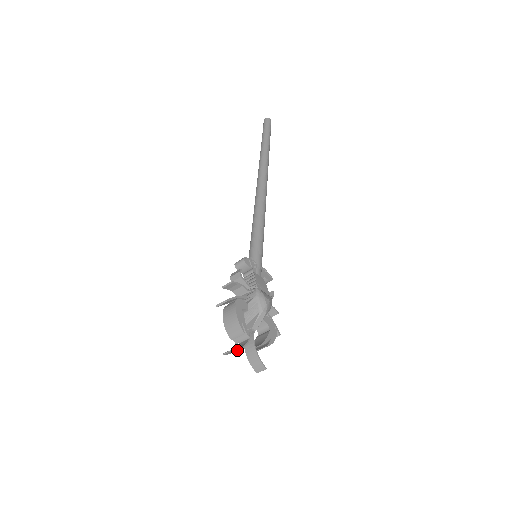
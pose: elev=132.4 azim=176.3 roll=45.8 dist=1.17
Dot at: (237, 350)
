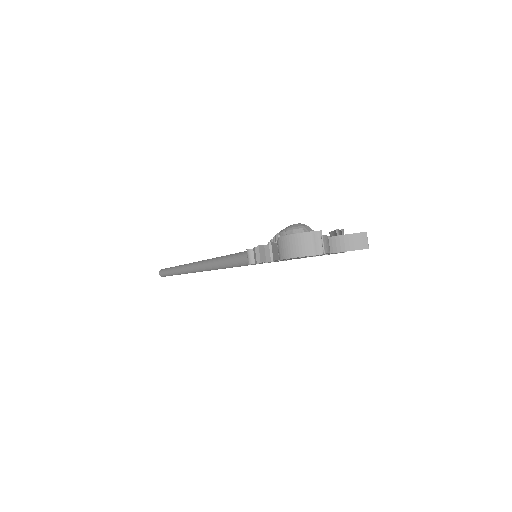
Dot at: (327, 240)
